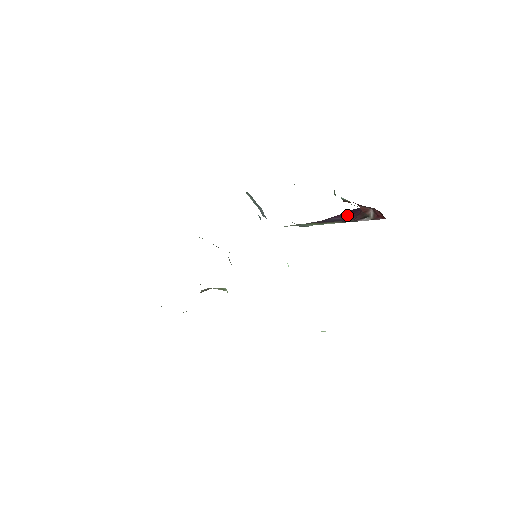
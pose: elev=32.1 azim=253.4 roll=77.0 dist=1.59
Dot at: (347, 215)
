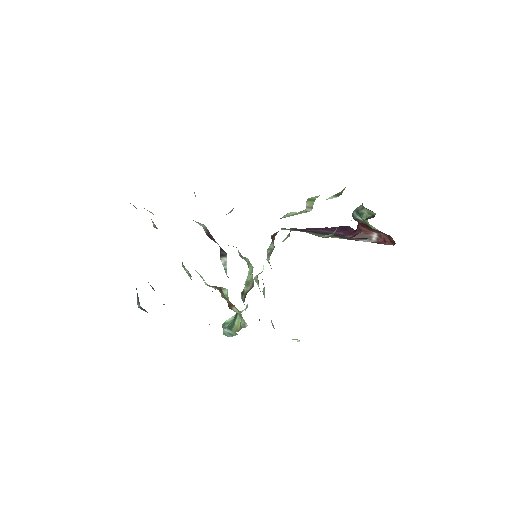
Dot at: (336, 230)
